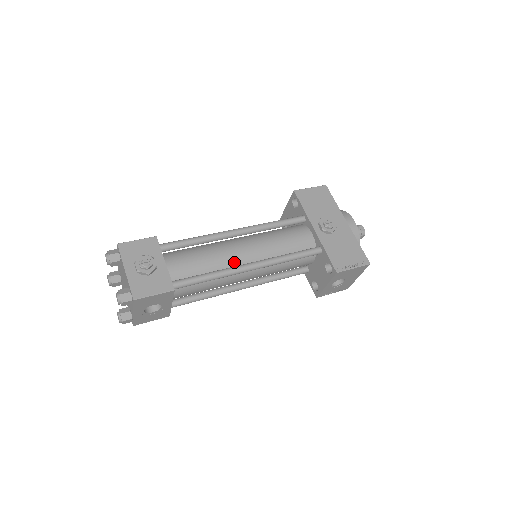
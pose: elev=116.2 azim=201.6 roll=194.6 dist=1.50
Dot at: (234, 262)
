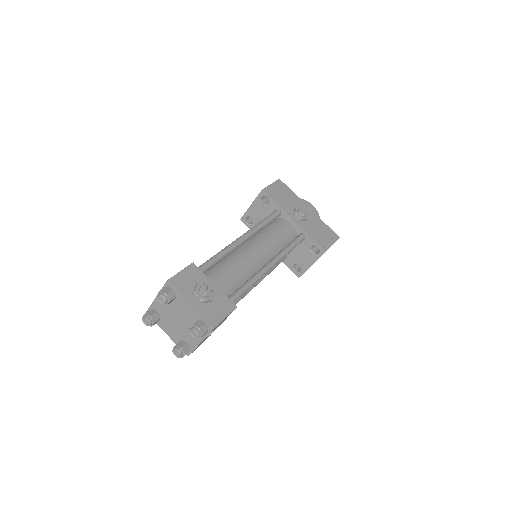
Dot at: (255, 266)
